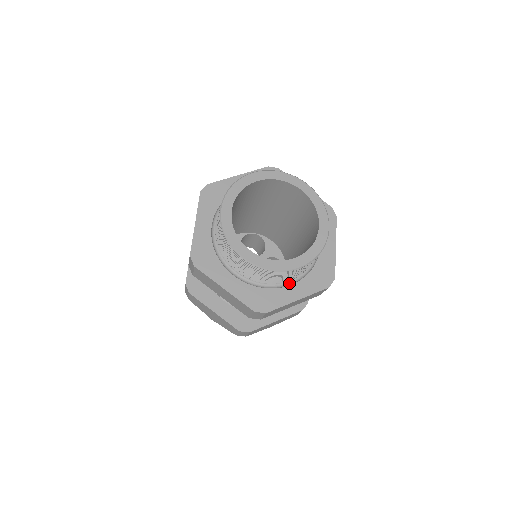
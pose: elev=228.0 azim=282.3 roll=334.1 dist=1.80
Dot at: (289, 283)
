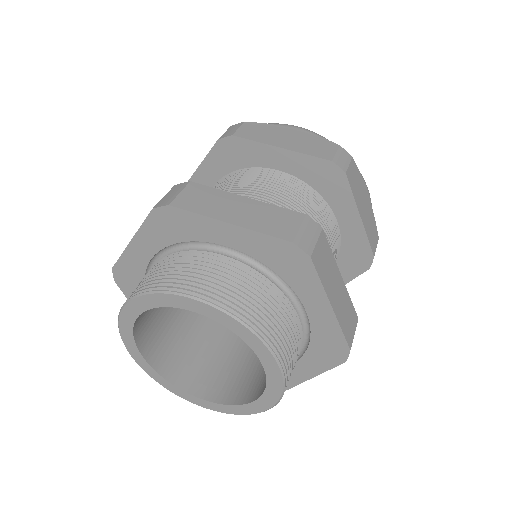
Dot at: occluded
